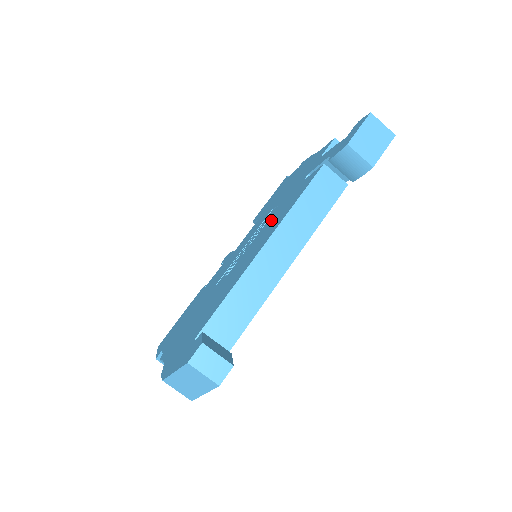
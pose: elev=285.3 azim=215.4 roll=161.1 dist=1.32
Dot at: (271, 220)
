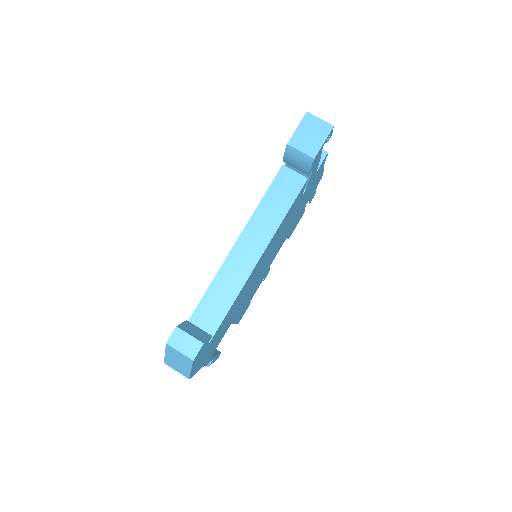
Dot at: occluded
